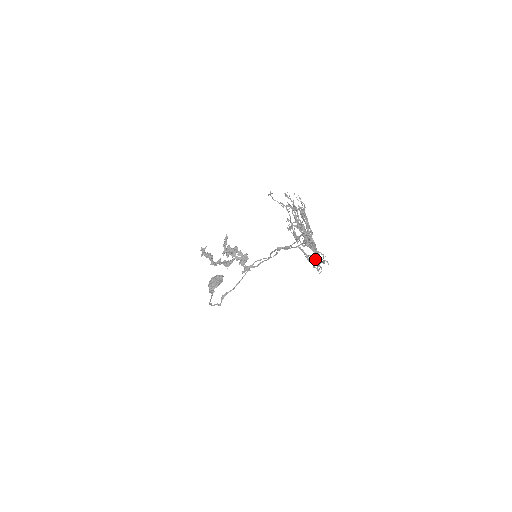
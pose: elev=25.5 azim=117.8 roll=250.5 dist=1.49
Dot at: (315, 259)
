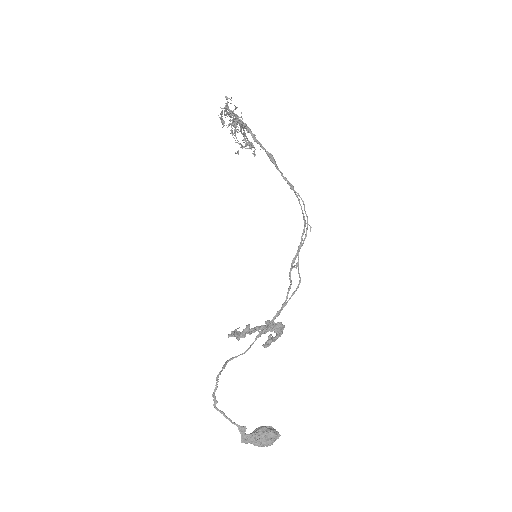
Dot at: occluded
